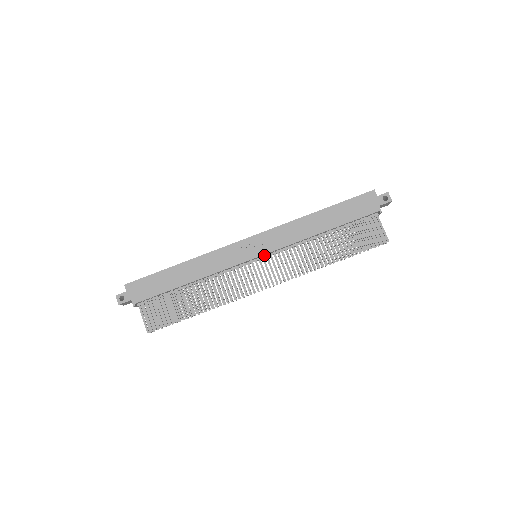
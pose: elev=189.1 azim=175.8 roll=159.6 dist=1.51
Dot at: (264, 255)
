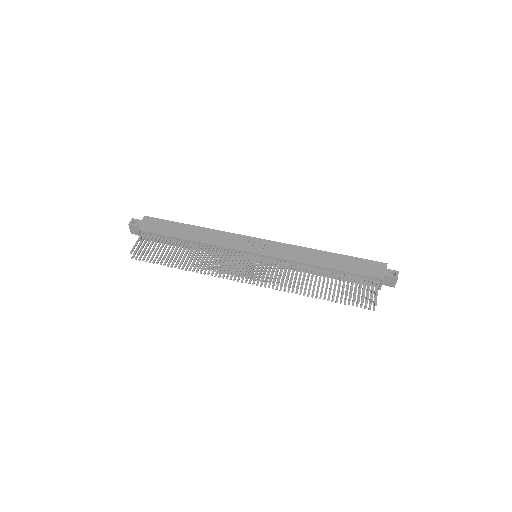
Dot at: (263, 257)
